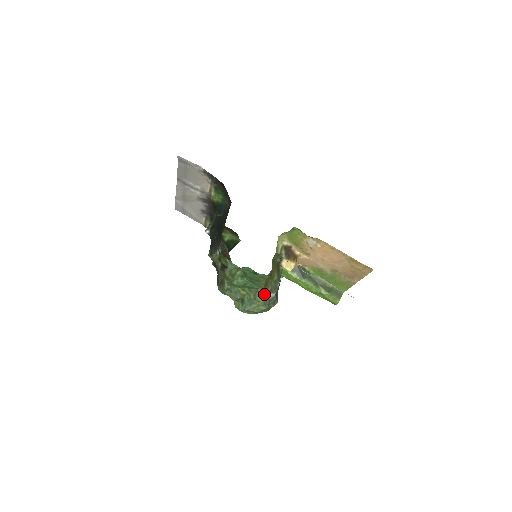
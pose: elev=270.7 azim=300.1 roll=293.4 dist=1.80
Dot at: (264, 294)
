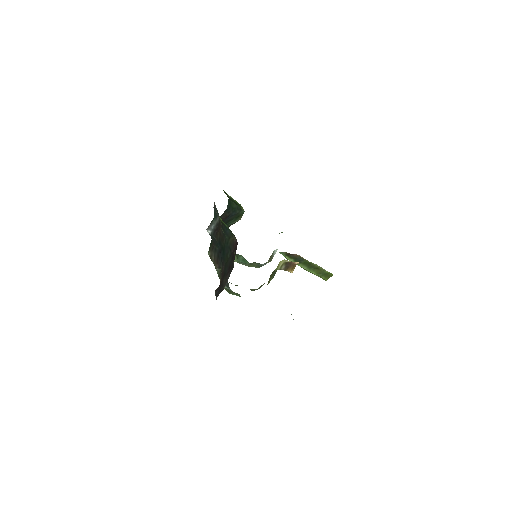
Dot at: (257, 289)
